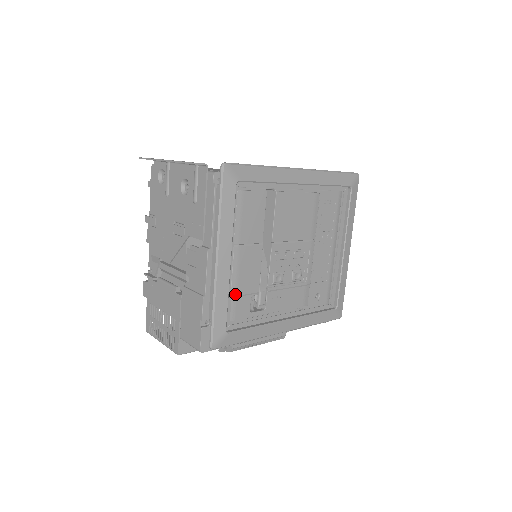
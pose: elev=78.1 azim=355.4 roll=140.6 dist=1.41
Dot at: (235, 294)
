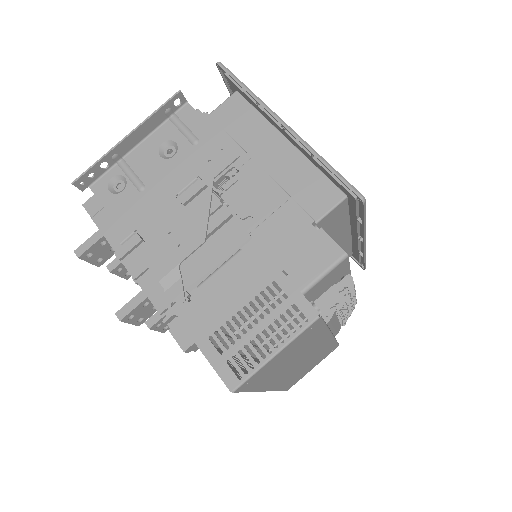
Dot at: (318, 168)
